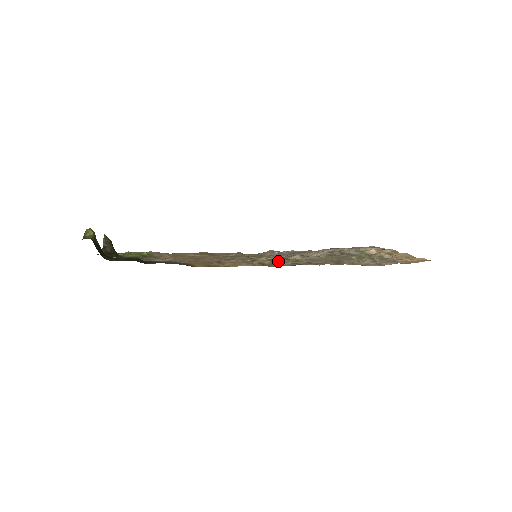
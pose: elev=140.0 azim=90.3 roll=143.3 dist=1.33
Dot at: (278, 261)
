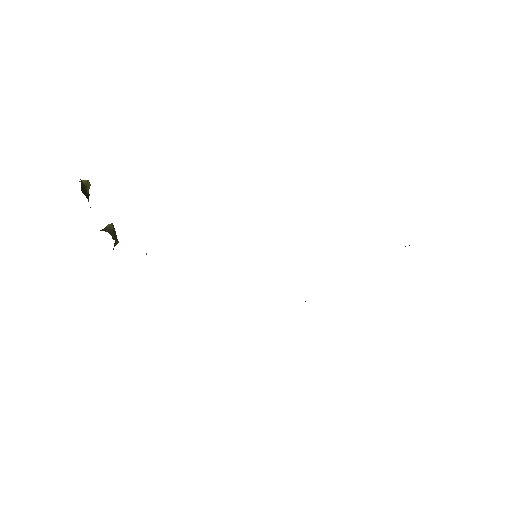
Dot at: occluded
